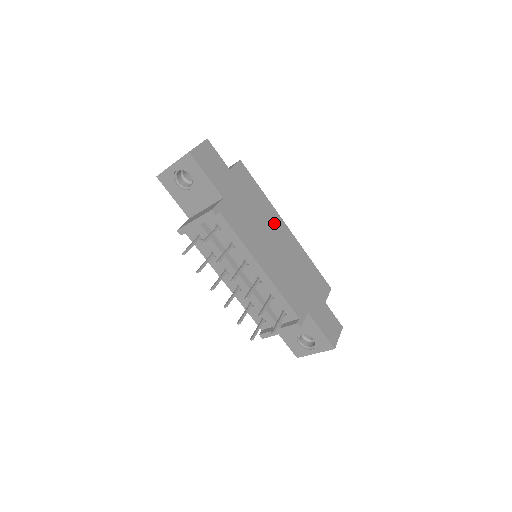
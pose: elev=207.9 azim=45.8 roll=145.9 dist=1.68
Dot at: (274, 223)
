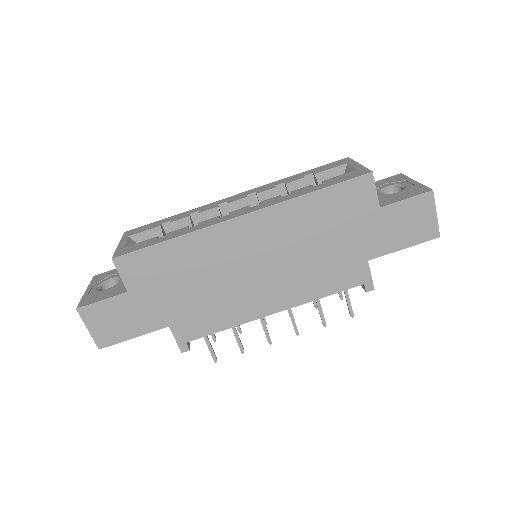
Dot at: (225, 246)
